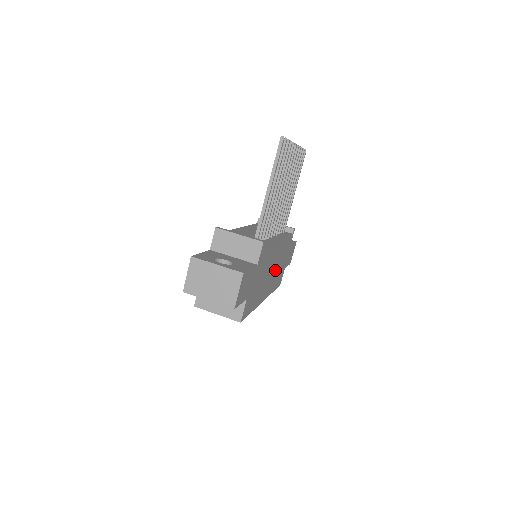
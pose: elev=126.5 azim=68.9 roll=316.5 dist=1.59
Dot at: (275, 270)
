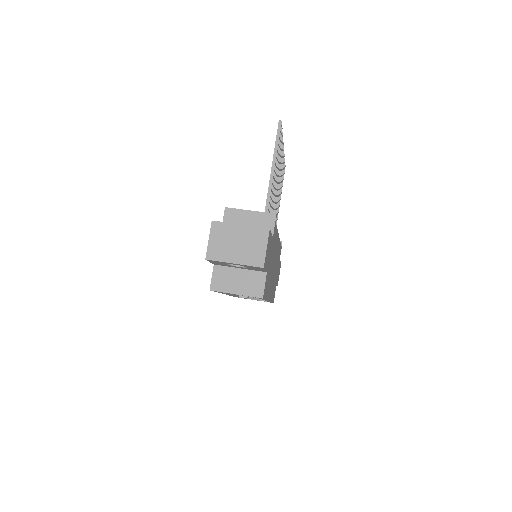
Dot at: (274, 273)
